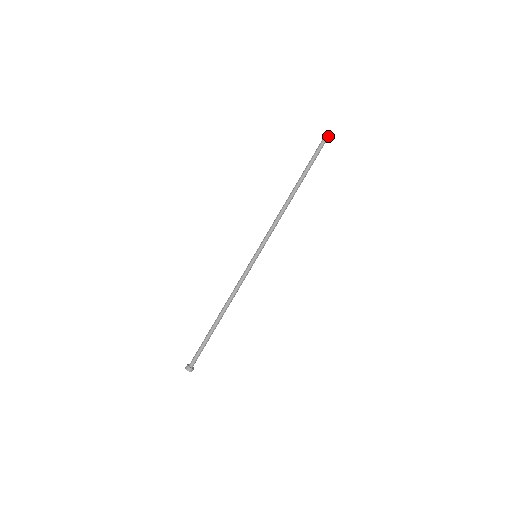
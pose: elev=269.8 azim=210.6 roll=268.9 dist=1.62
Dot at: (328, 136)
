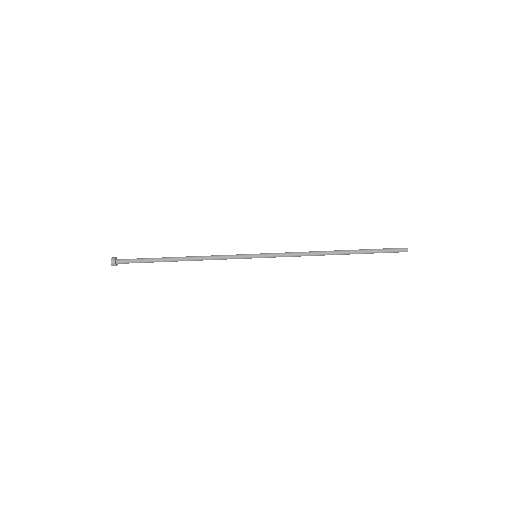
Dot at: (406, 249)
